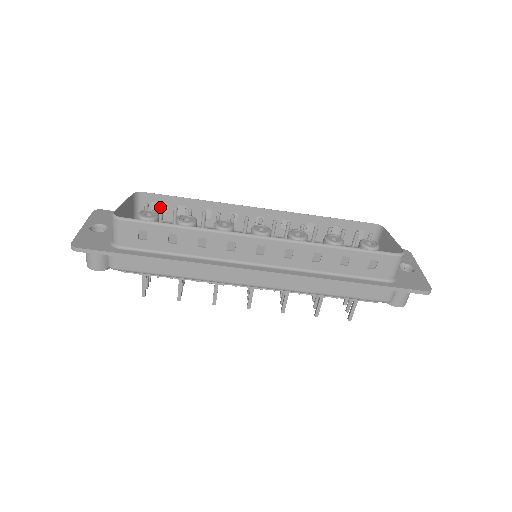
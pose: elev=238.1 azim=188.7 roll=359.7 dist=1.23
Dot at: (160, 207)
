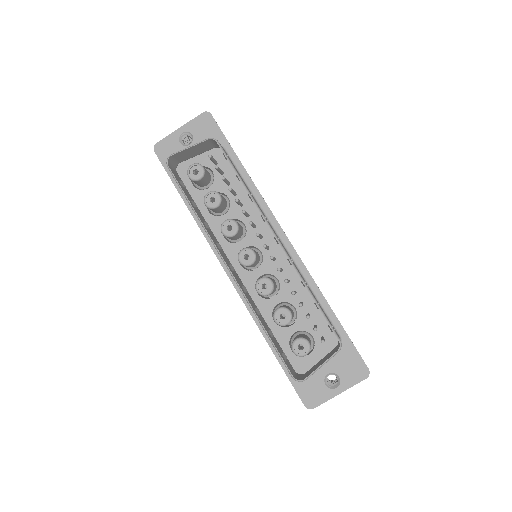
Dot at: (215, 167)
